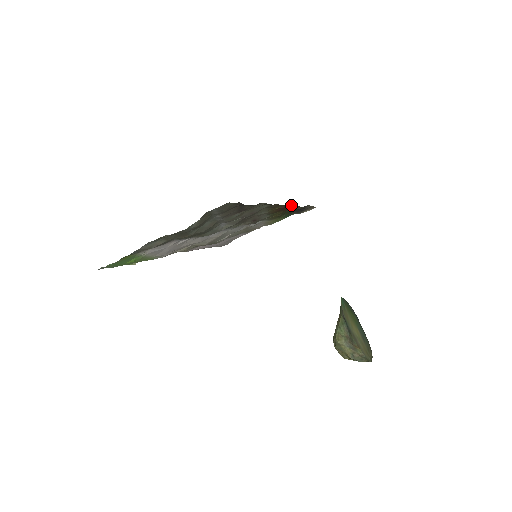
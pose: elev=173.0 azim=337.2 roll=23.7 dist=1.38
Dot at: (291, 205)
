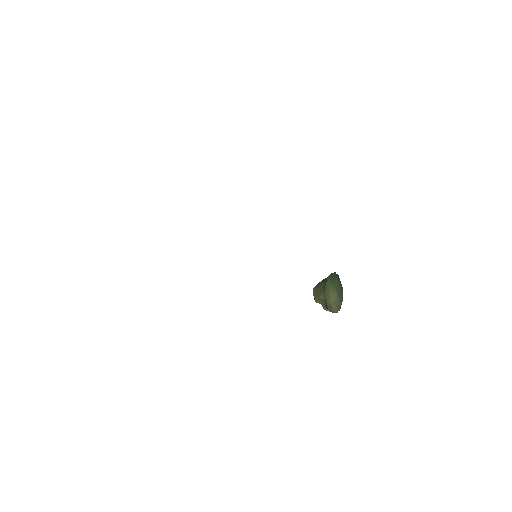
Dot at: occluded
